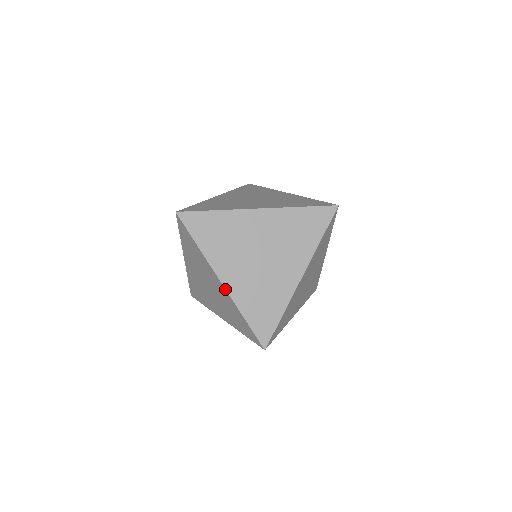
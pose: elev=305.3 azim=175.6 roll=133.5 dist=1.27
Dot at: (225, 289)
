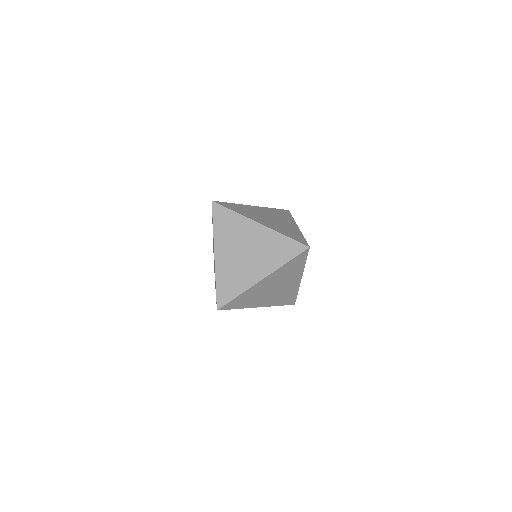
Dot at: occluded
